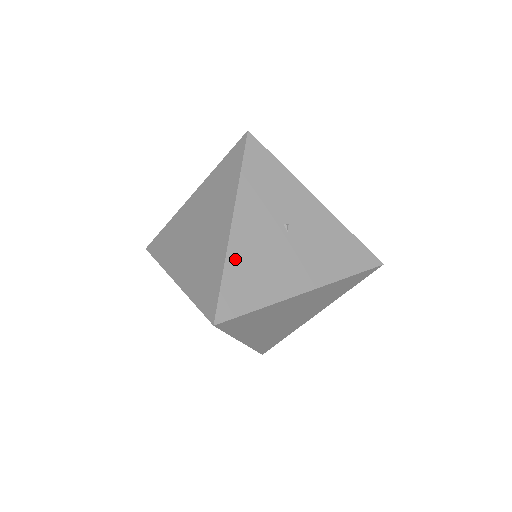
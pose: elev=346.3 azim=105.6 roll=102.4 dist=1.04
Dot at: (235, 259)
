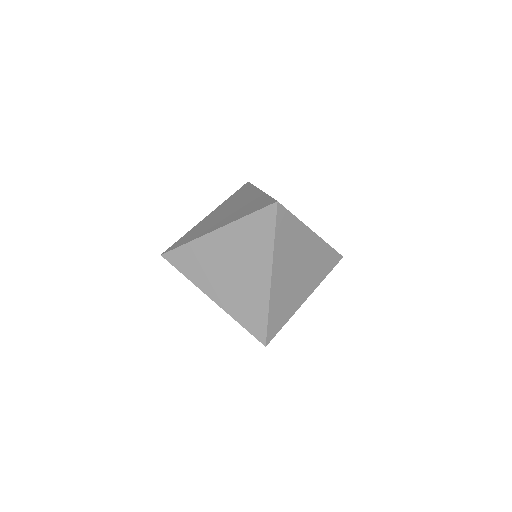
Dot at: occluded
